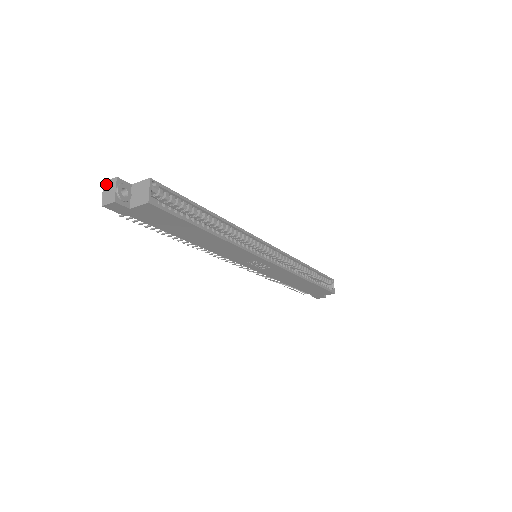
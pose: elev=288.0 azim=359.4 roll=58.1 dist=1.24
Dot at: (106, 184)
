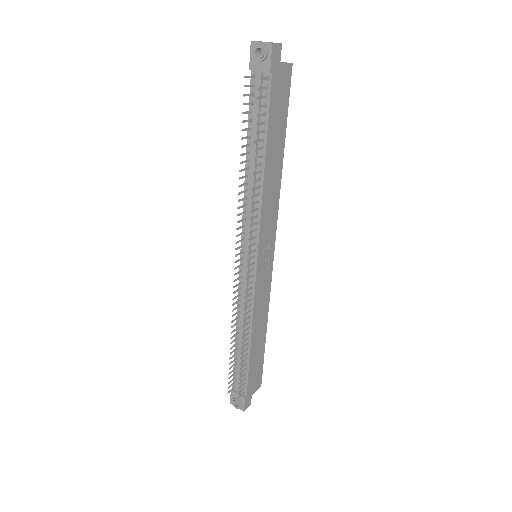
Dot at: (256, 41)
